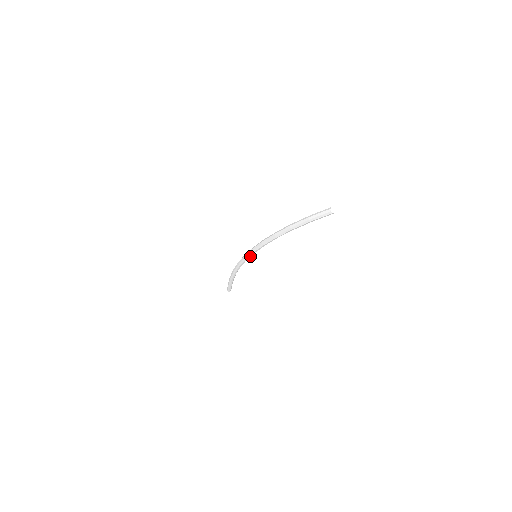
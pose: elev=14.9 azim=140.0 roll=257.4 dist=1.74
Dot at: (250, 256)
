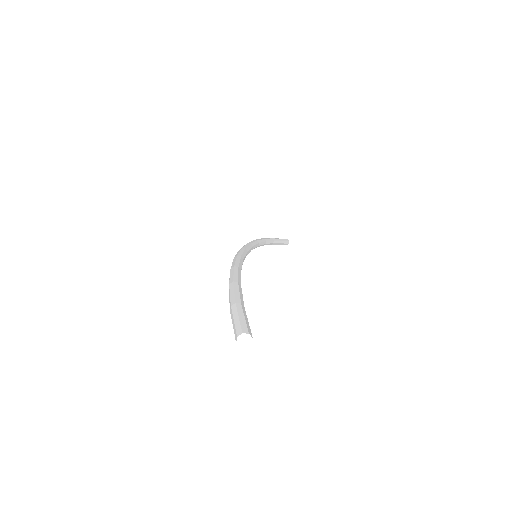
Dot at: occluded
